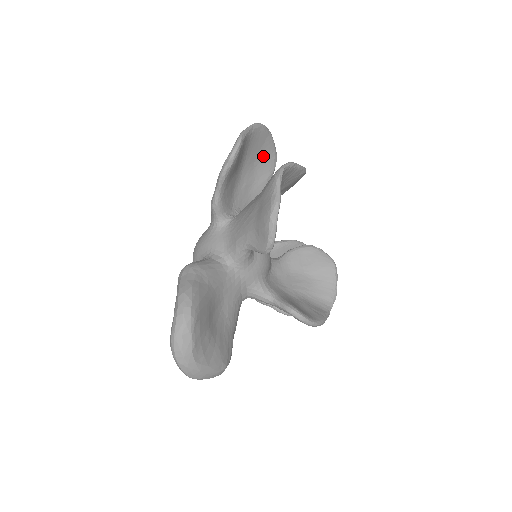
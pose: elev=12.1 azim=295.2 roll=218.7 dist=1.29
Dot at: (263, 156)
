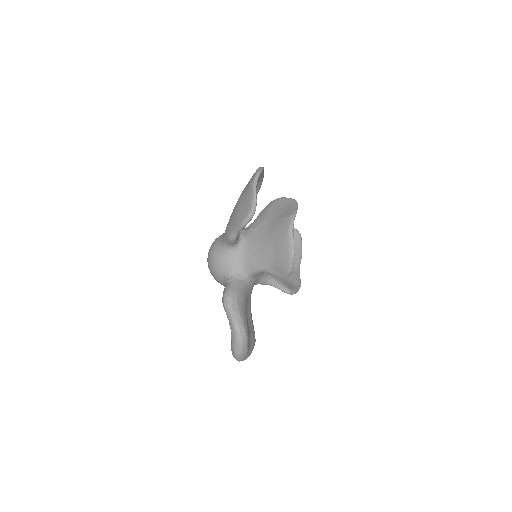
Dot at: occluded
